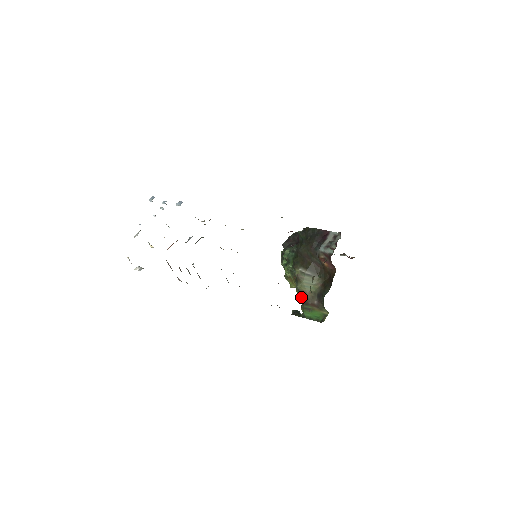
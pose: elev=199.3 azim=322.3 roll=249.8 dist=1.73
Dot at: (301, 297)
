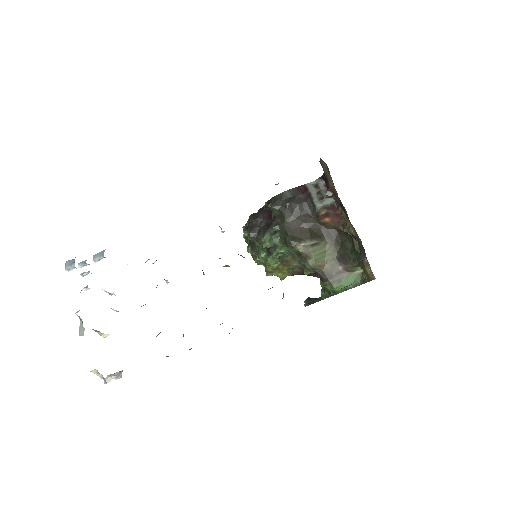
Dot at: (319, 274)
